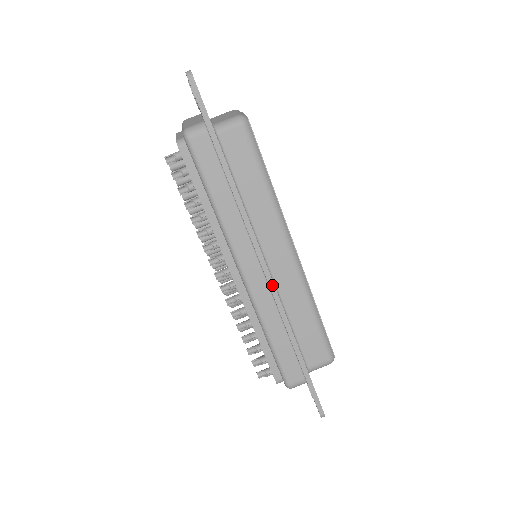
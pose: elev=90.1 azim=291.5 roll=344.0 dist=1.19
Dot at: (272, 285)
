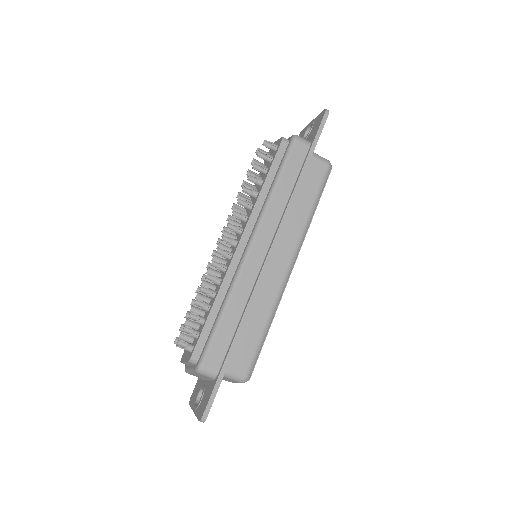
Dot at: (263, 272)
